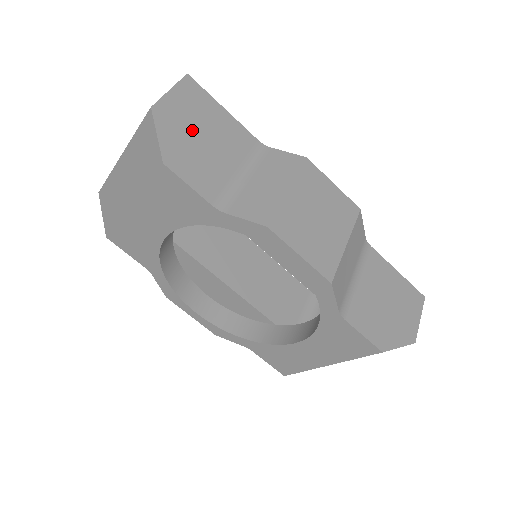
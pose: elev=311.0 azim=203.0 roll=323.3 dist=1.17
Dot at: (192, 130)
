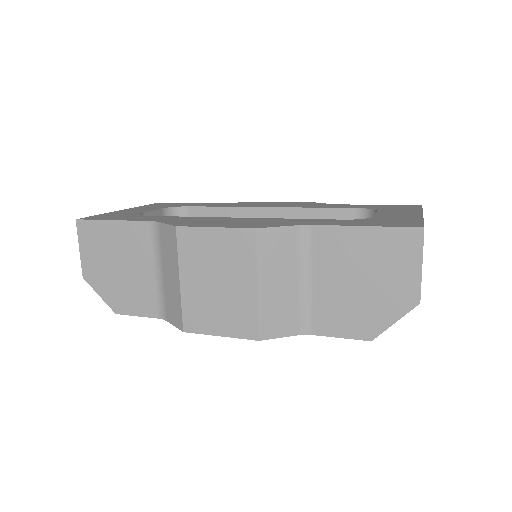
Dot at: (110, 268)
